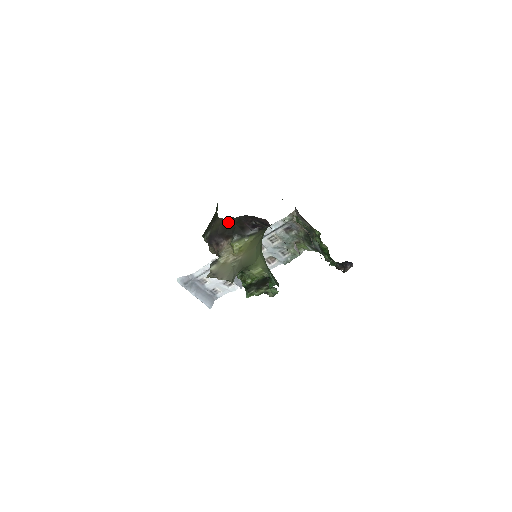
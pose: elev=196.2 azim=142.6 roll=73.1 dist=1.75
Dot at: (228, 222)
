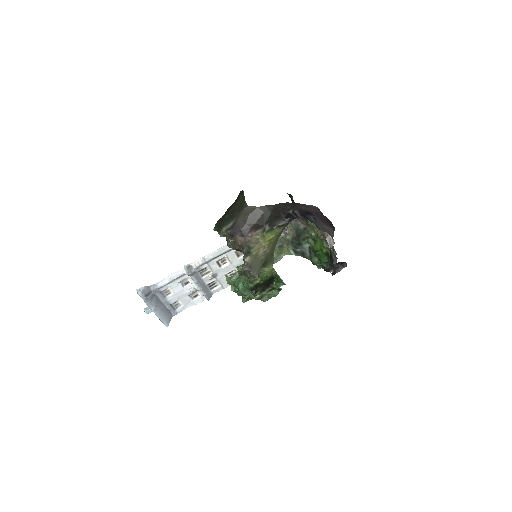
Dot at: (261, 210)
